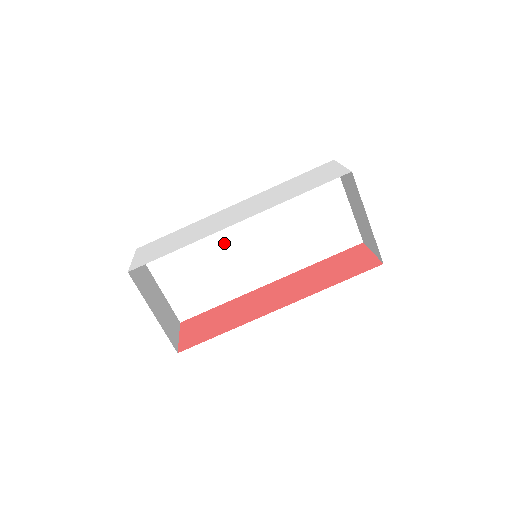
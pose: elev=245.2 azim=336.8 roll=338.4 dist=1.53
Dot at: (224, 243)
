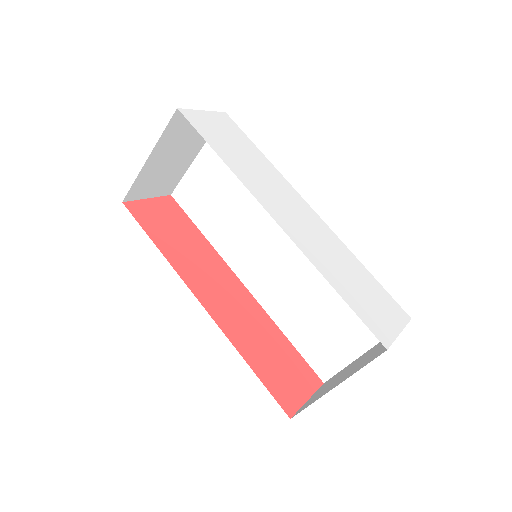
Dot at: (266, 213)
